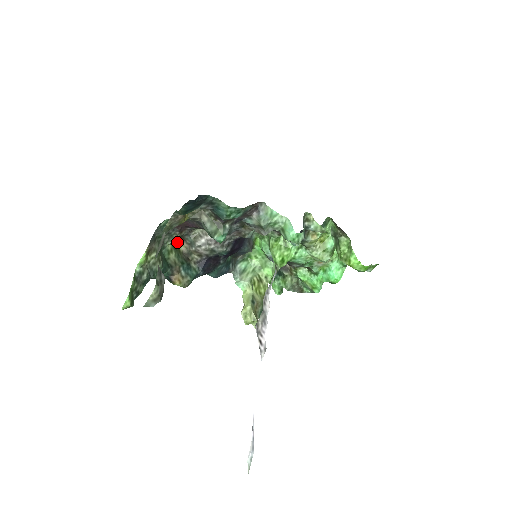
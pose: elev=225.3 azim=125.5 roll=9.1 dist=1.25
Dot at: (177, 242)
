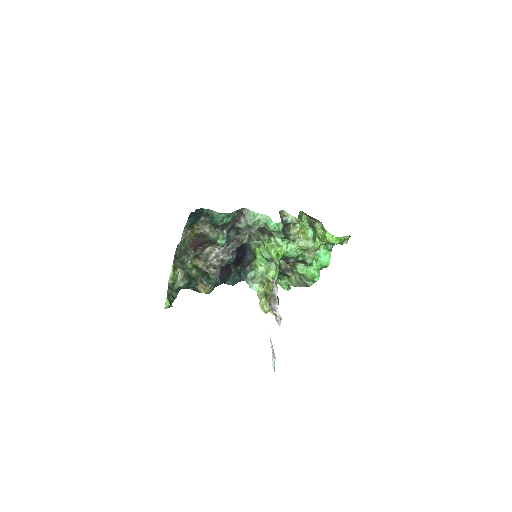
Dot at: (195, 262)
